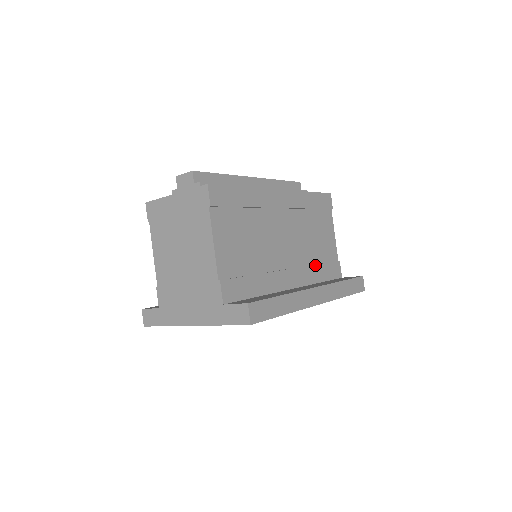
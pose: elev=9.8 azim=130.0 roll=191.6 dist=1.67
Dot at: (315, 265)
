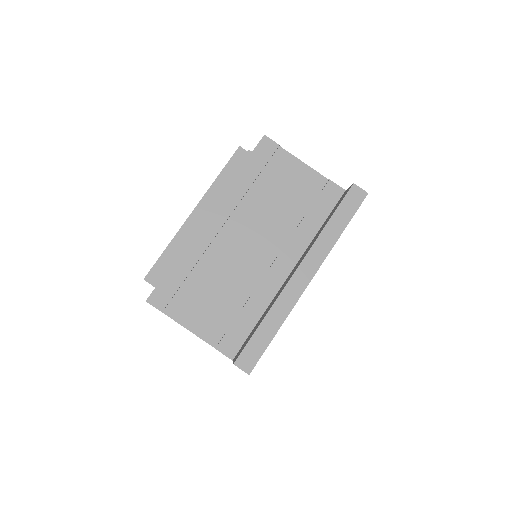
Dot at: (300, 223)
